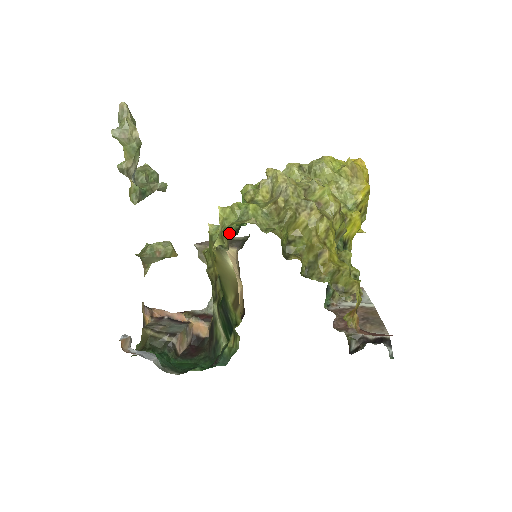
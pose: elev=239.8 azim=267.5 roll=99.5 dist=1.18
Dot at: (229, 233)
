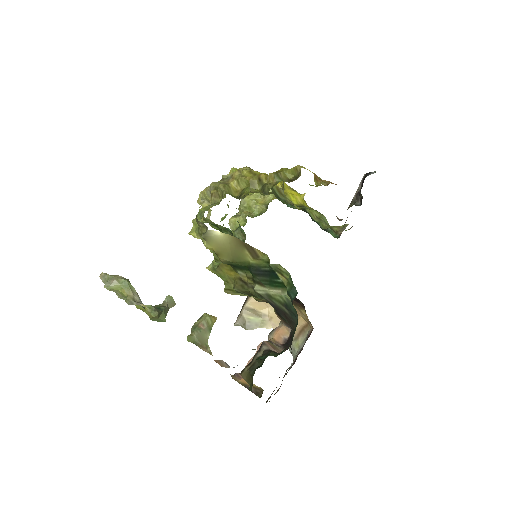
Dot at: occluded
